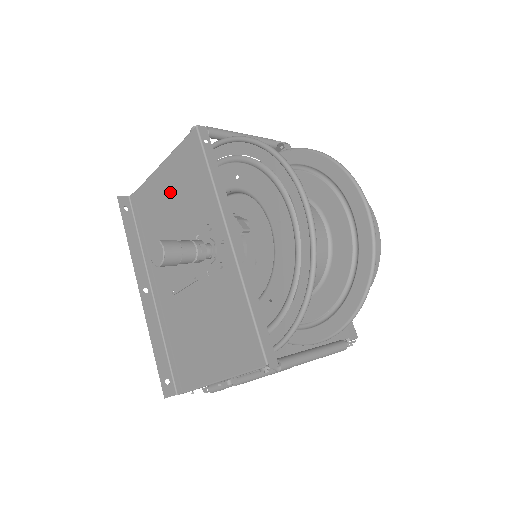
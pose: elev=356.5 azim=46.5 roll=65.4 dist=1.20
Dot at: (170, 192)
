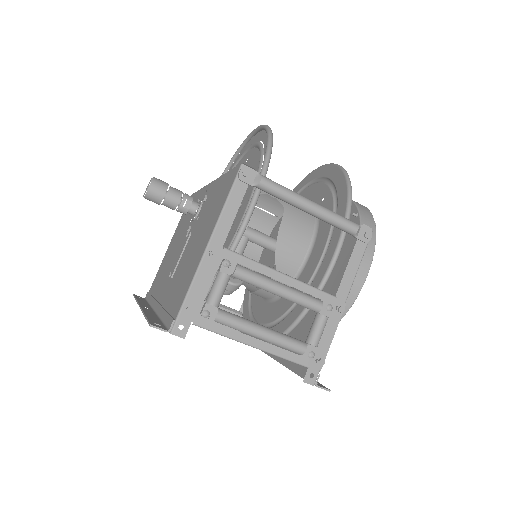
Dot at: (174, 242)
